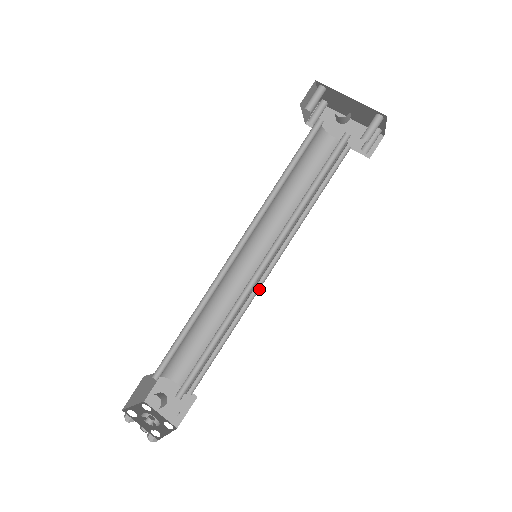
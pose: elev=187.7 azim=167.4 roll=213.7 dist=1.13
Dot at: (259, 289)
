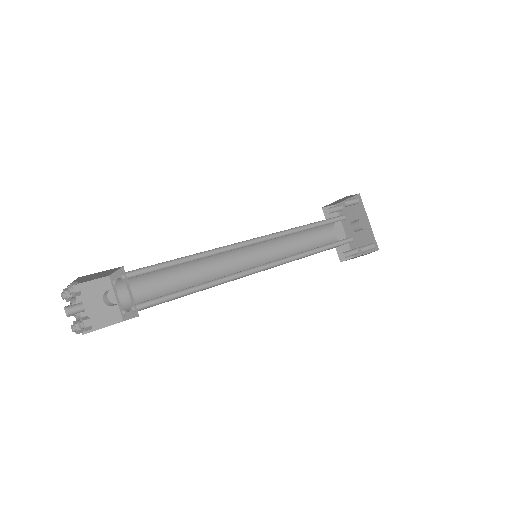
Dot at: occluded
